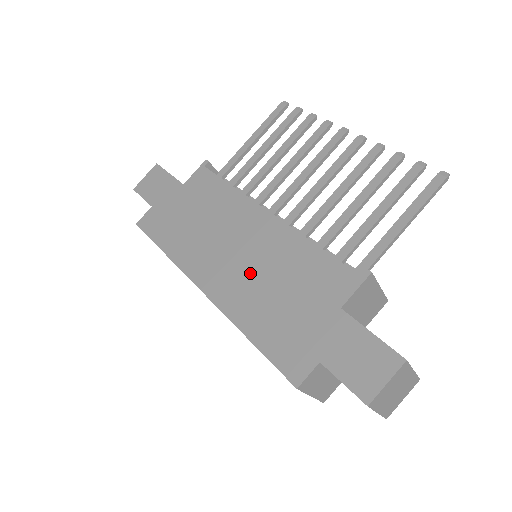
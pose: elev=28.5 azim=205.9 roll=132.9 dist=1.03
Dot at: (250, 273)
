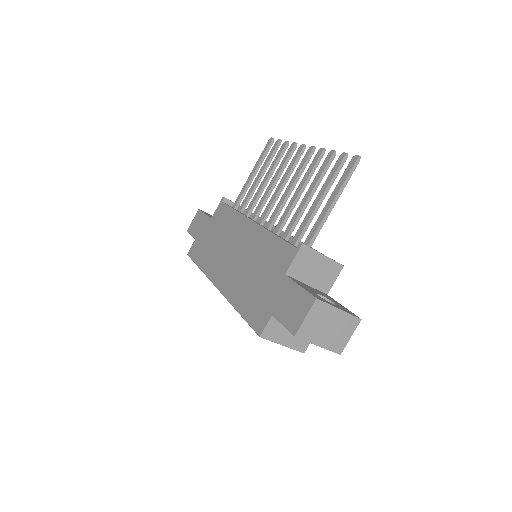
Dot at: (241, 267)
